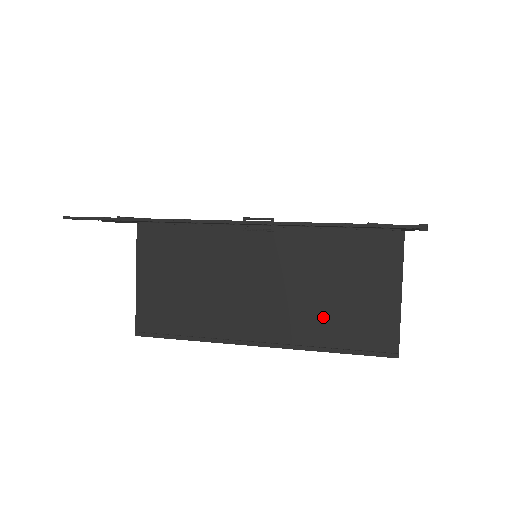
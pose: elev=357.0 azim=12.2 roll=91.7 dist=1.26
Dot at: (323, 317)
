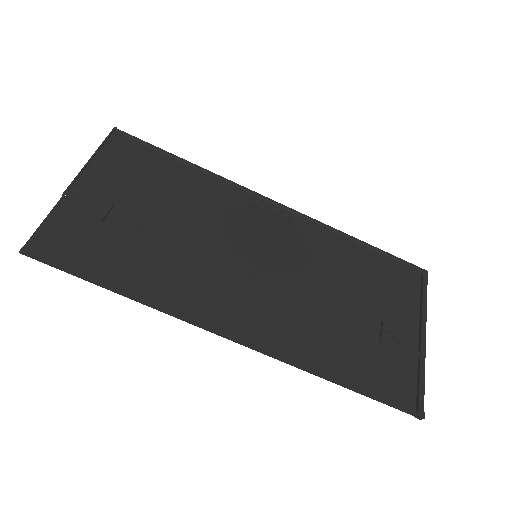
Dot at: occluded
